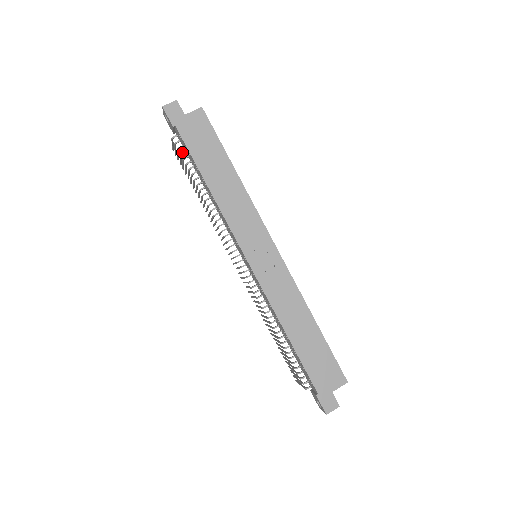
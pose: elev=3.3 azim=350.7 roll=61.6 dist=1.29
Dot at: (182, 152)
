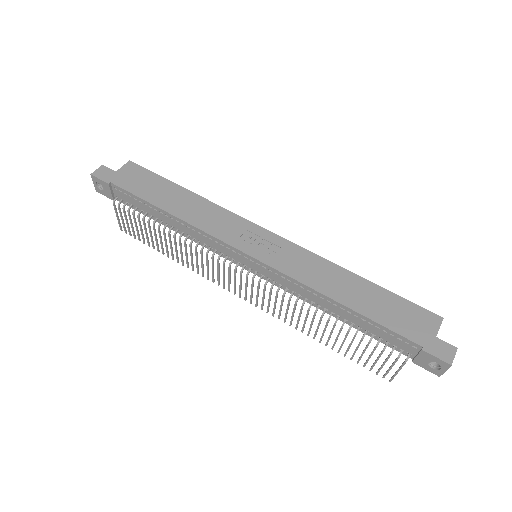
Dot at: (129, 207)
